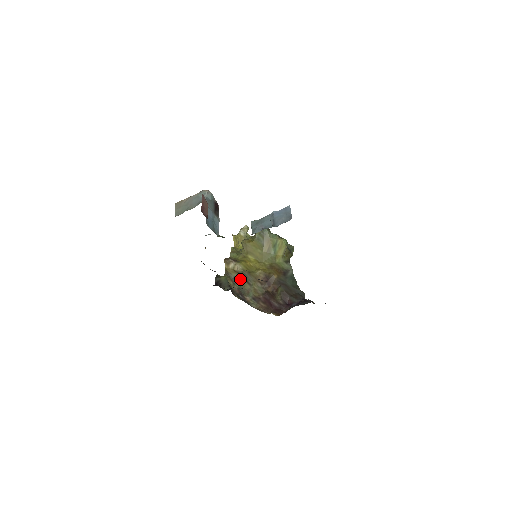
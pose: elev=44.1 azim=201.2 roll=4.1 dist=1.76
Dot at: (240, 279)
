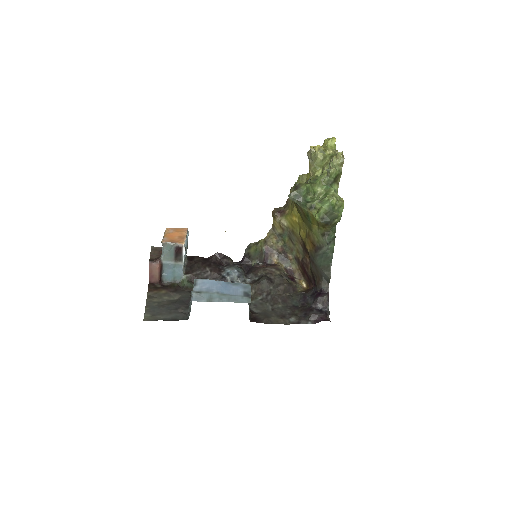
Dot at: (284, 236)
